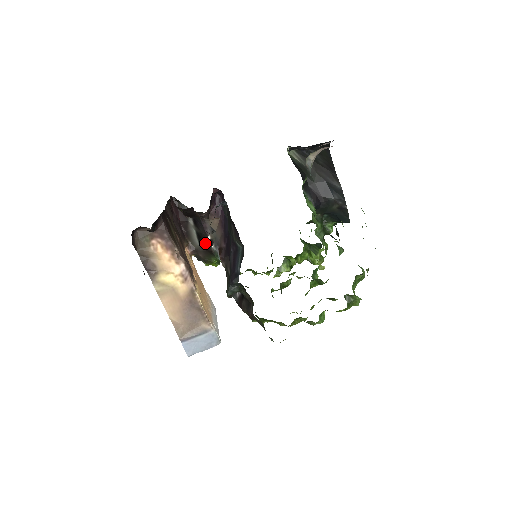
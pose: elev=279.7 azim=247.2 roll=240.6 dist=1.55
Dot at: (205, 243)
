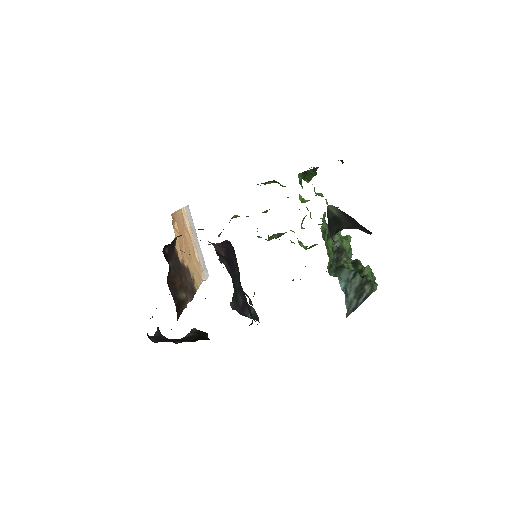
Dot at: occluded
